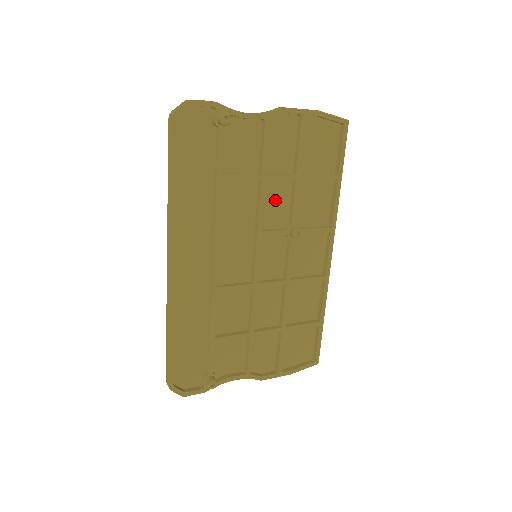
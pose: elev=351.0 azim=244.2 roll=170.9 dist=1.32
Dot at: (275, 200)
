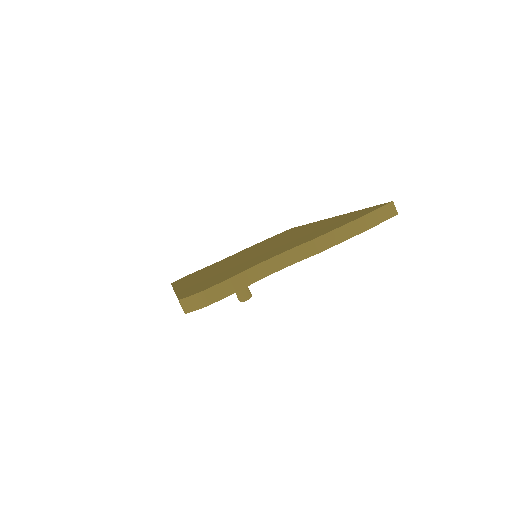
Dot at: occluded
